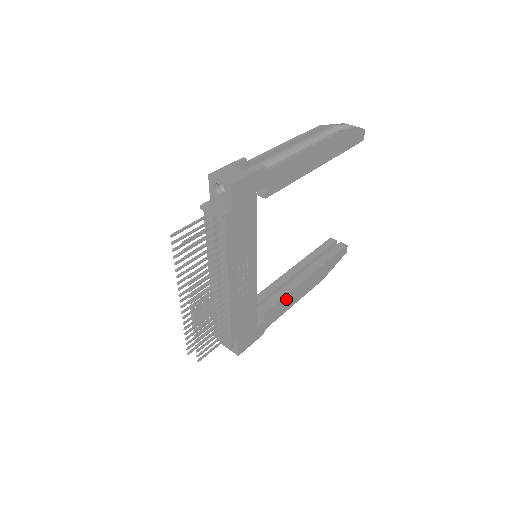
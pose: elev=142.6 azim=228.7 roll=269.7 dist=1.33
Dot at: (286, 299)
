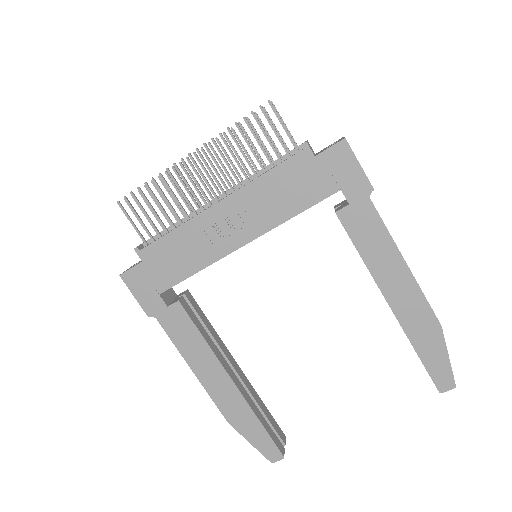
Dot at: (199, 342)
